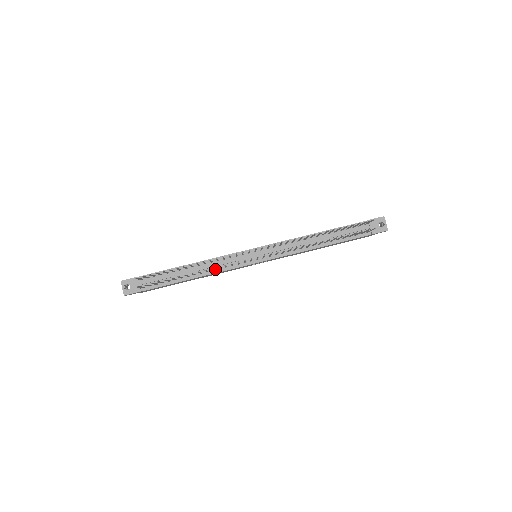
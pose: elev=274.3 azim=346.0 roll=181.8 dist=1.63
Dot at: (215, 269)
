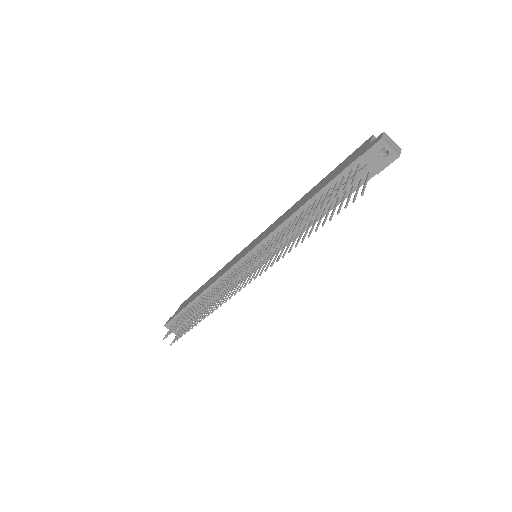
Dot at: (226, 289)
